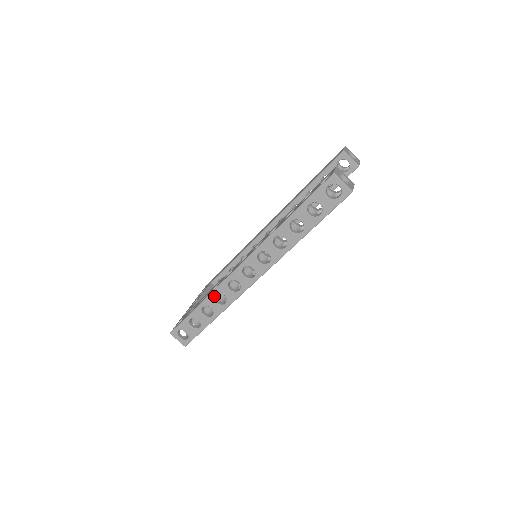
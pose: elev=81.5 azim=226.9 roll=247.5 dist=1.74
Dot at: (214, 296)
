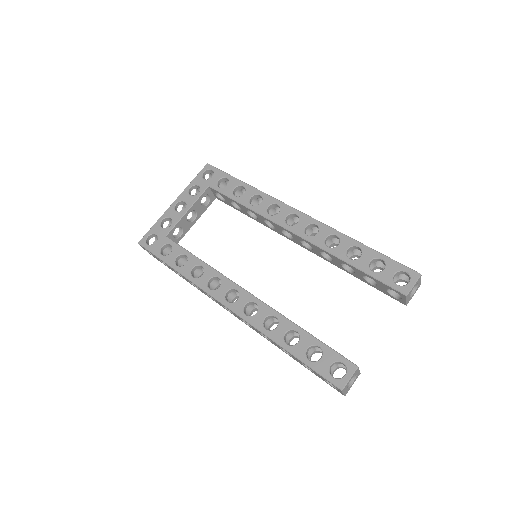
Dot at: (190, 281)
